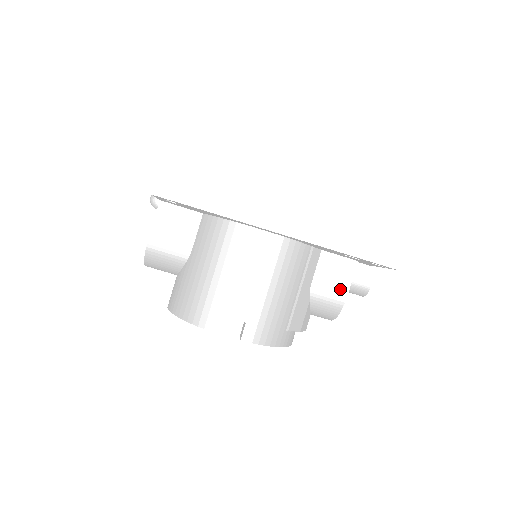
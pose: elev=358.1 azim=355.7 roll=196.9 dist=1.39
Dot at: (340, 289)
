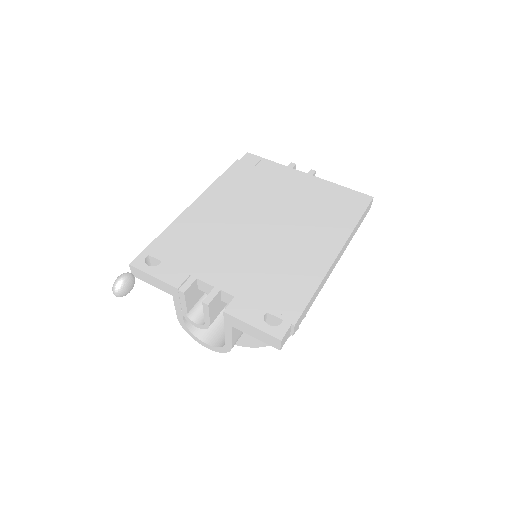
Dot at: occluded
